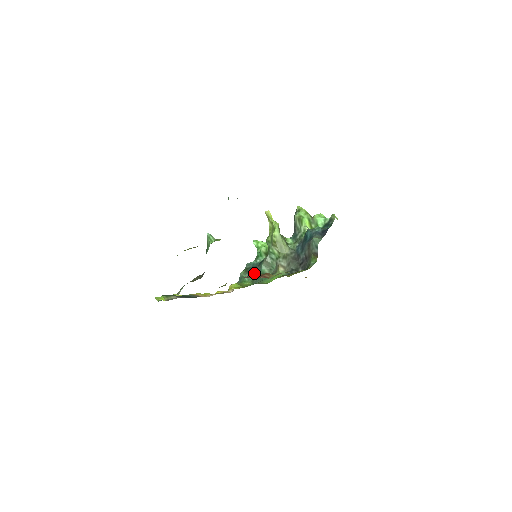
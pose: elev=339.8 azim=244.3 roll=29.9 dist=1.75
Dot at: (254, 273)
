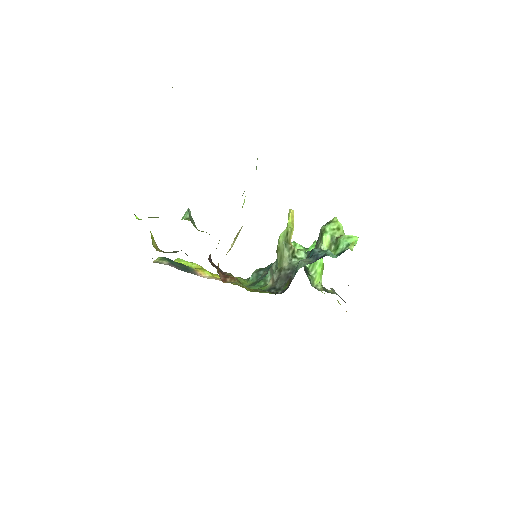
Dot at: (261, 275)
